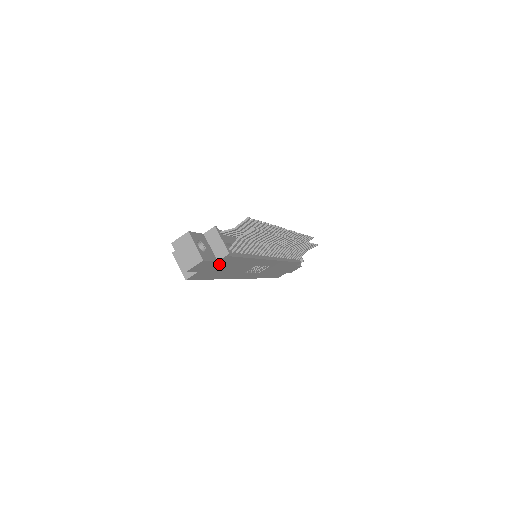
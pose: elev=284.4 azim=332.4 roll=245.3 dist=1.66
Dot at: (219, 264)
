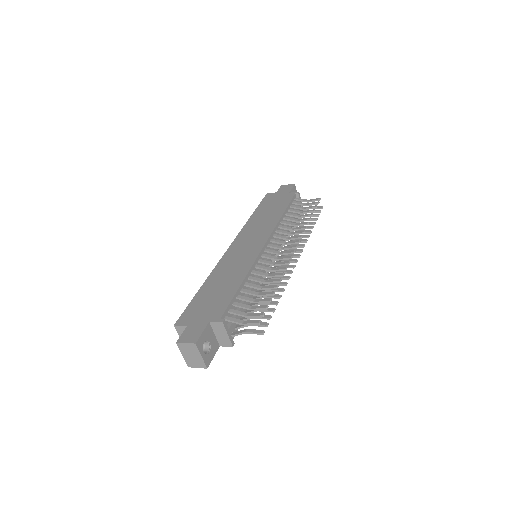
Dot at: occluded
